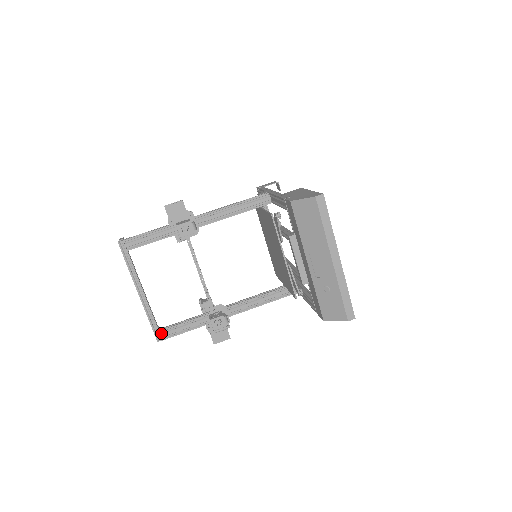
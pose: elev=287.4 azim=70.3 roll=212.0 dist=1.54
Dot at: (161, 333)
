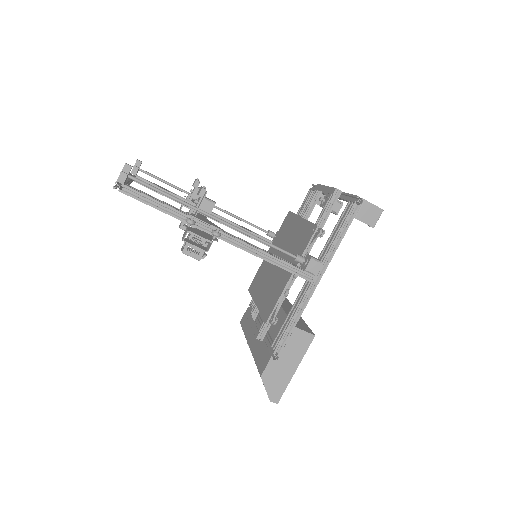
Dot at: (135, 181)
